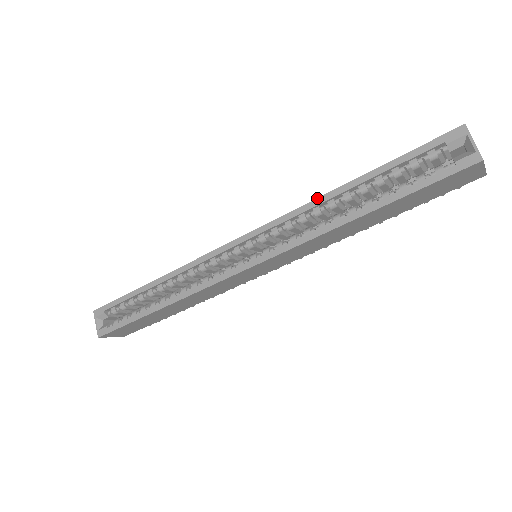
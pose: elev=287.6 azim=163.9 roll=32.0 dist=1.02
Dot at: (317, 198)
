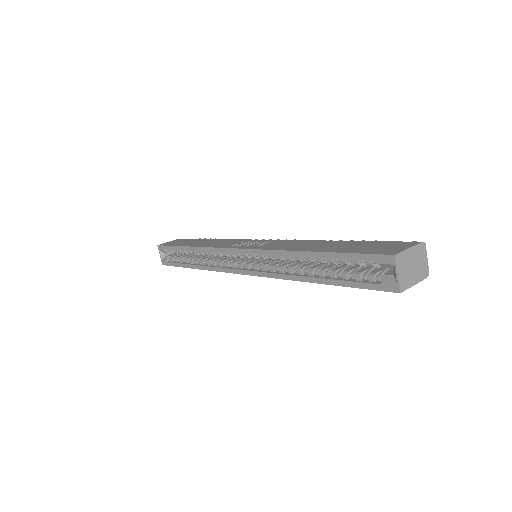
Dot at: (287, 251)
